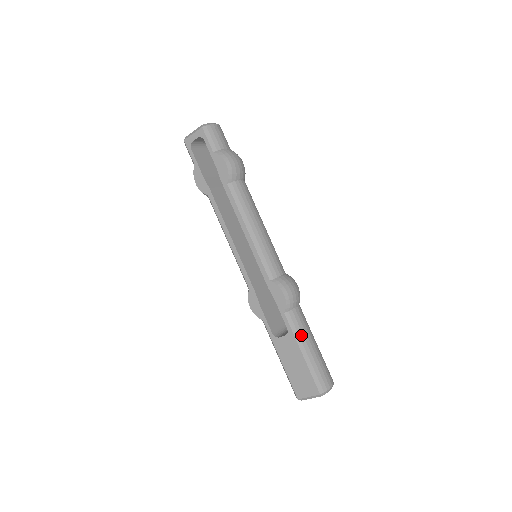
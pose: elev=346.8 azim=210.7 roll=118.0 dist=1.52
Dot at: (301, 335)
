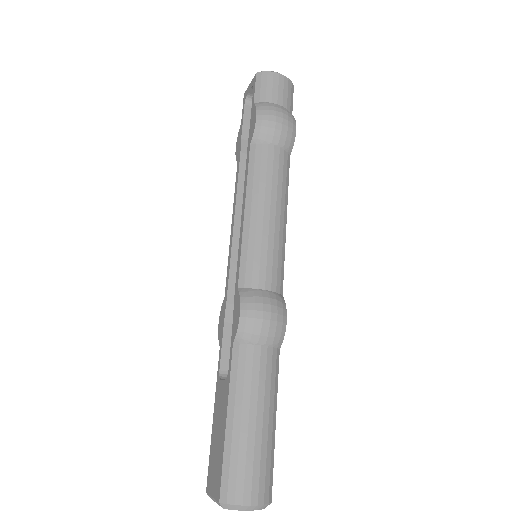
Dot at: (240, 390)
